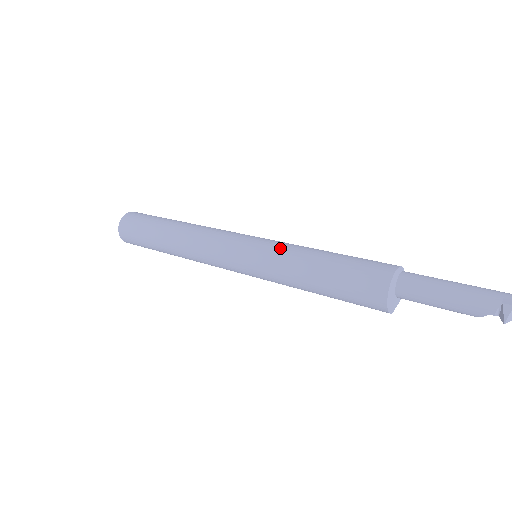
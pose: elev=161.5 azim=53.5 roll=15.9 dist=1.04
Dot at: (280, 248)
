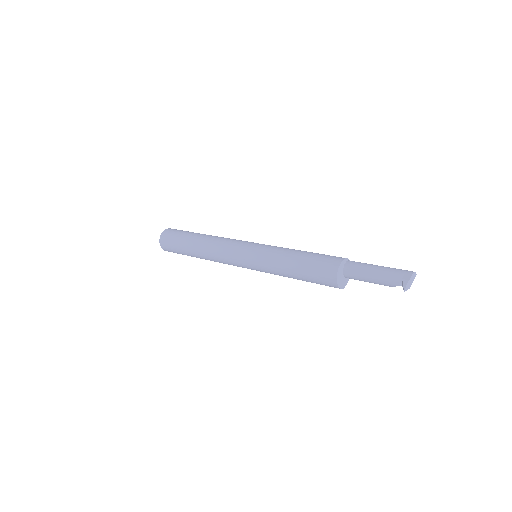
Dot at: (269, 252)
